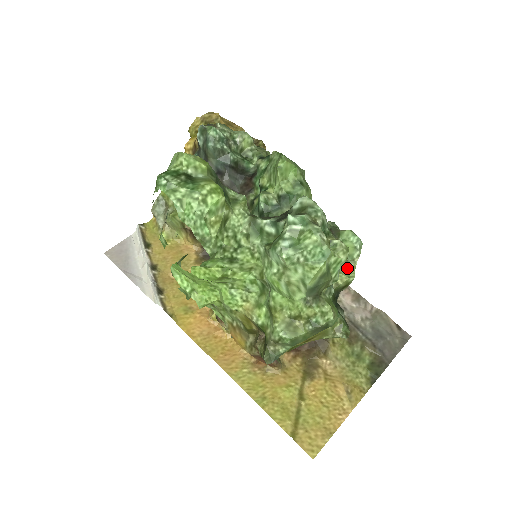
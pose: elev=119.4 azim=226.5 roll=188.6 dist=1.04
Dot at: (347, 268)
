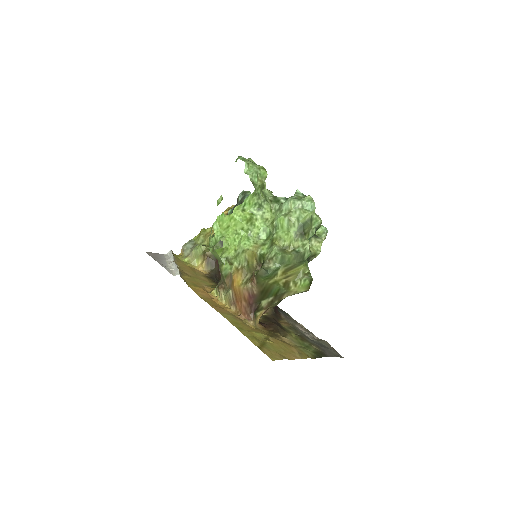
Dot at: (318, 241)
